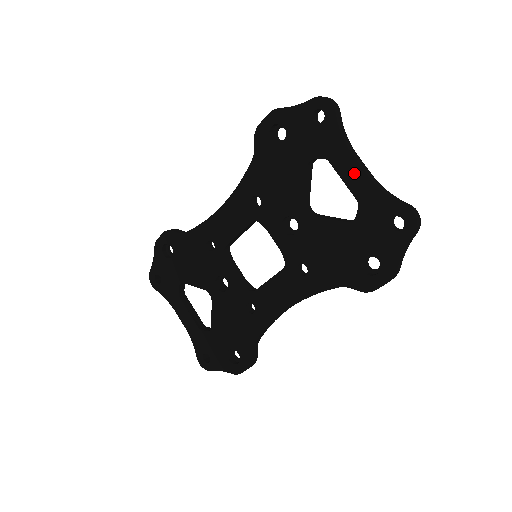
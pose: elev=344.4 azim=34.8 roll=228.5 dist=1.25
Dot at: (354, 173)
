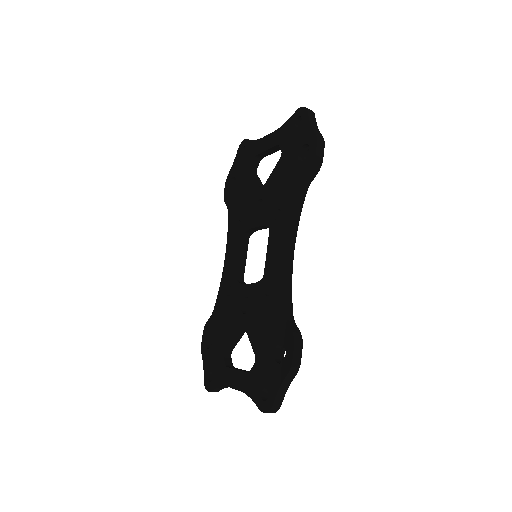
Dot at: (268, 140)
